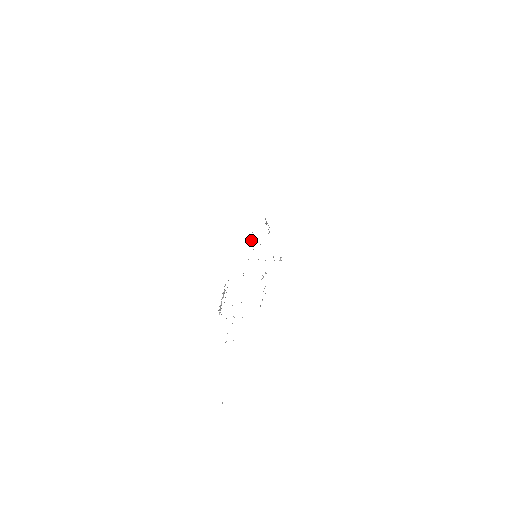
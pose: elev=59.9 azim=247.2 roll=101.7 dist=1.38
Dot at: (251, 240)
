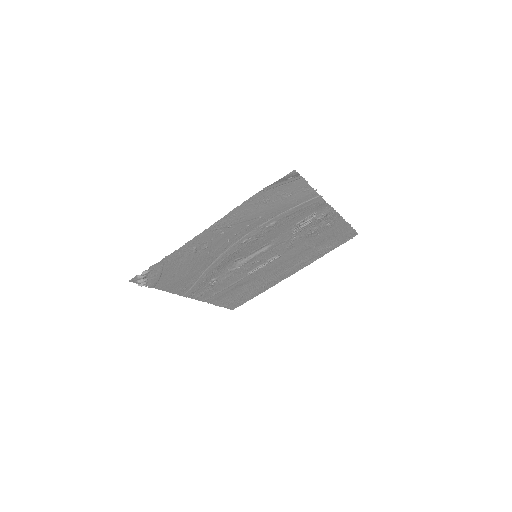
Dot at: (216, 280)
